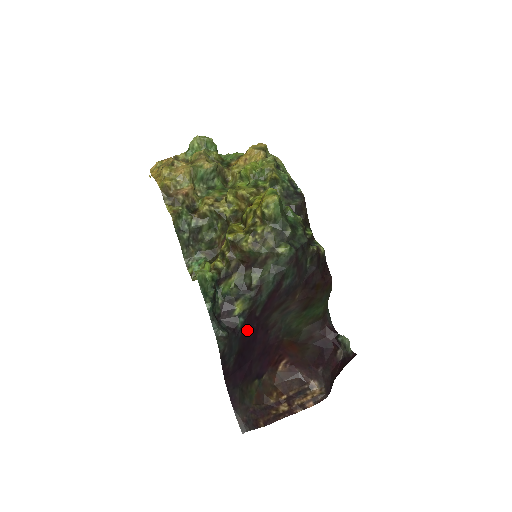
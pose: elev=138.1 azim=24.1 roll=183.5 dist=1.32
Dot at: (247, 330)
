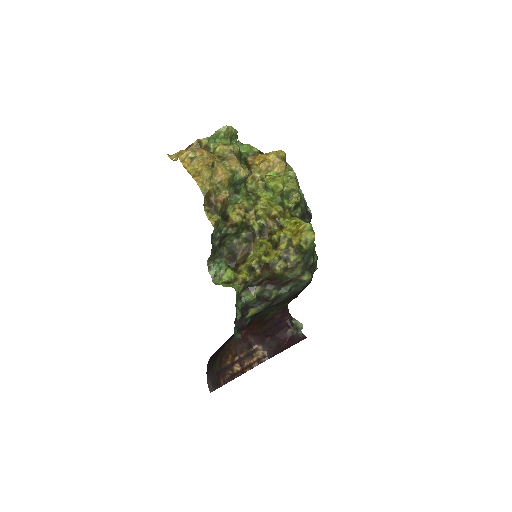
Dot at: occluded
